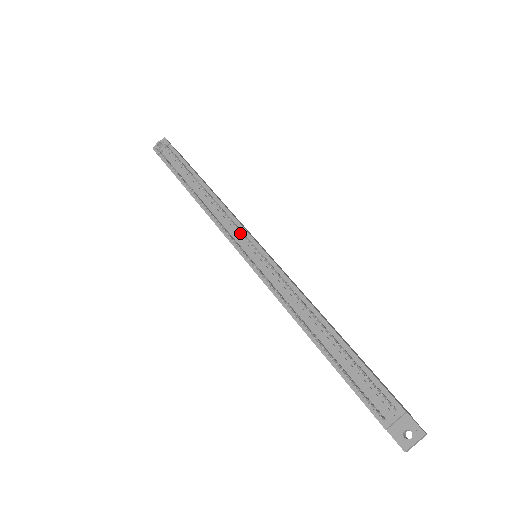
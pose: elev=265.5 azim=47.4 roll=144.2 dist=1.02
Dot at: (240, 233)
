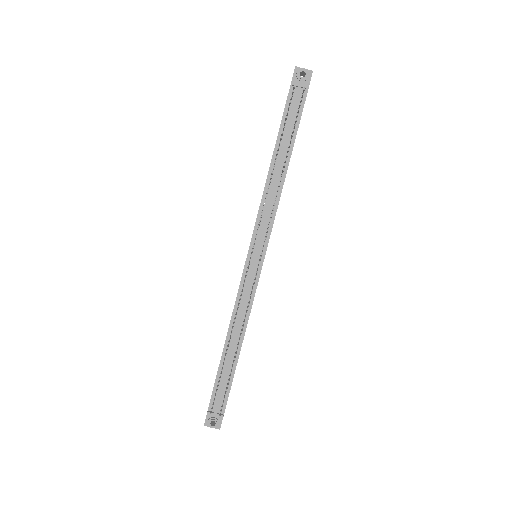
Dot at: (264, 236)
